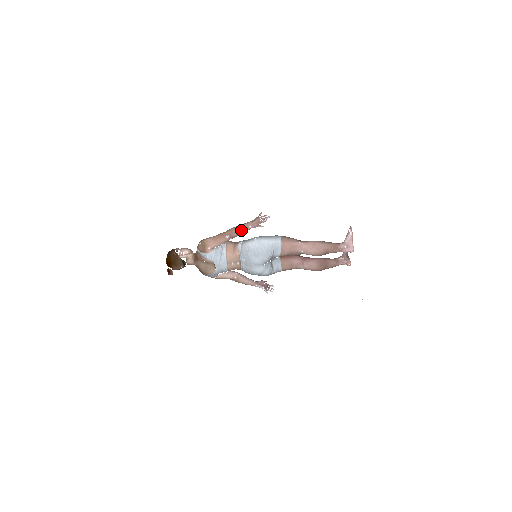
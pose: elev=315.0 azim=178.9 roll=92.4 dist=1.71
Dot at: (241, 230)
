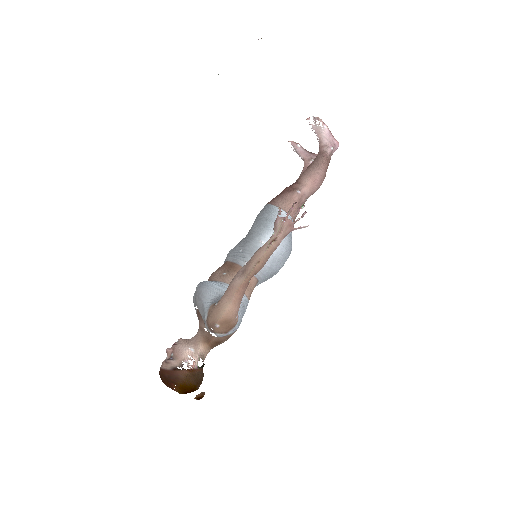
Dot at: (269, 256)
